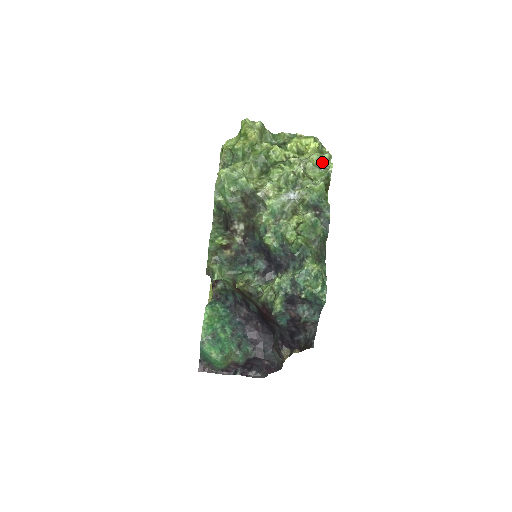
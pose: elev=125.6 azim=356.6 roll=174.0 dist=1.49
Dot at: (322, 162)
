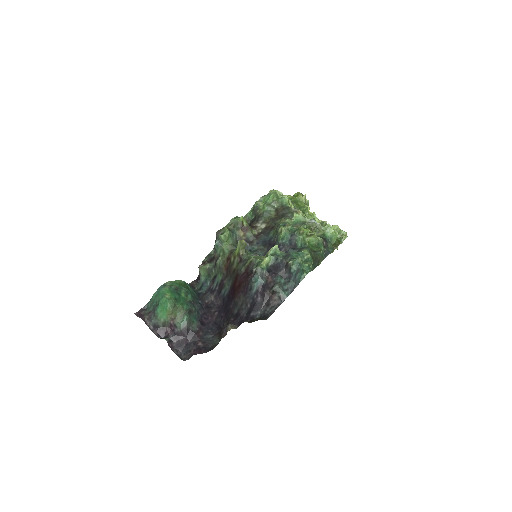
Dot at: (340, 232)
